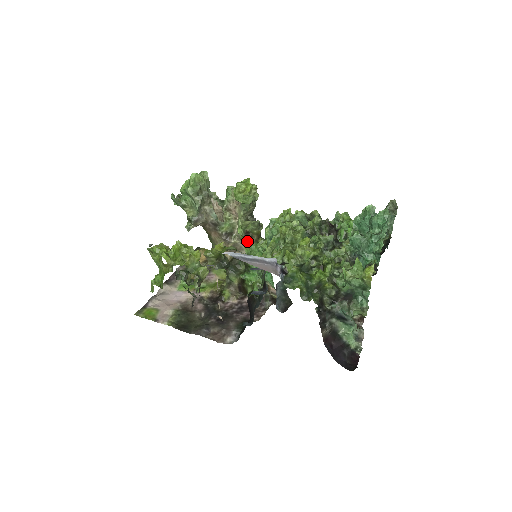
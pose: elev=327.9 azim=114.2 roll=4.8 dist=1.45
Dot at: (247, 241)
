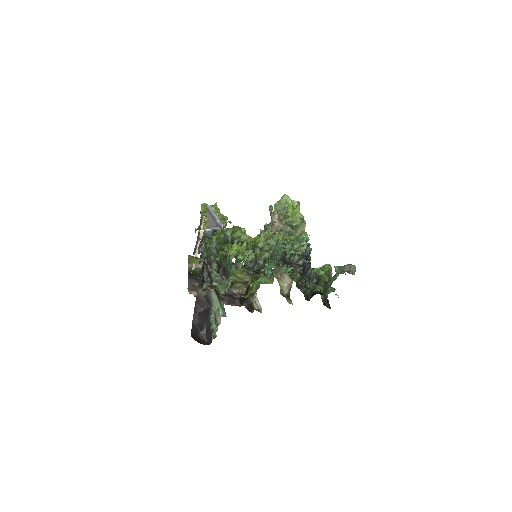
Dot at: occluded
